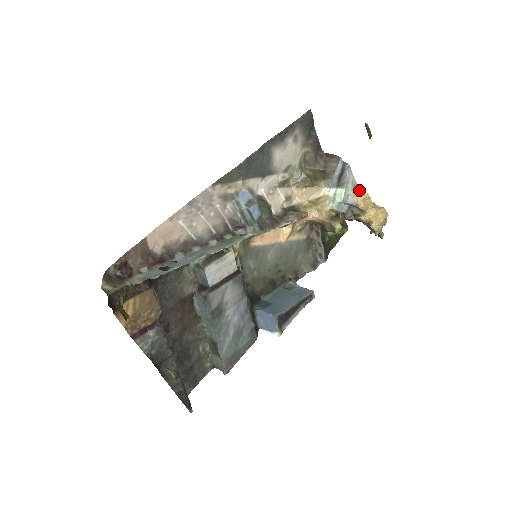
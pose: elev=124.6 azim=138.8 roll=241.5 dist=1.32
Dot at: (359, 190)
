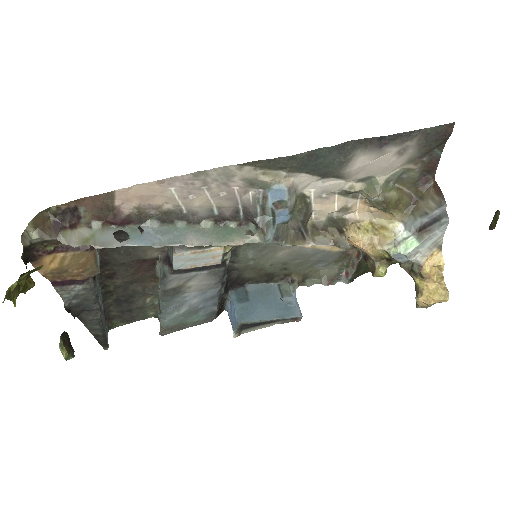
Dot at: (438, 251)
